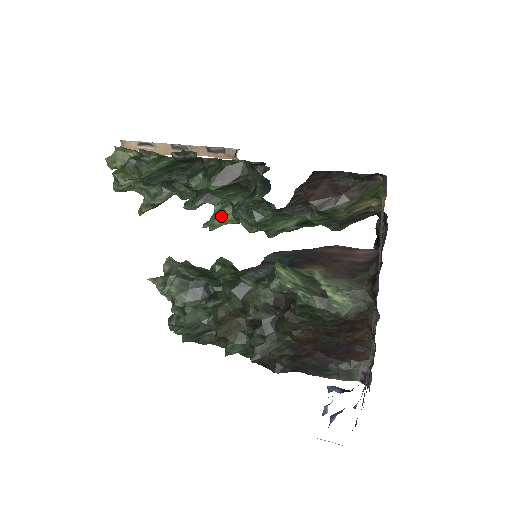
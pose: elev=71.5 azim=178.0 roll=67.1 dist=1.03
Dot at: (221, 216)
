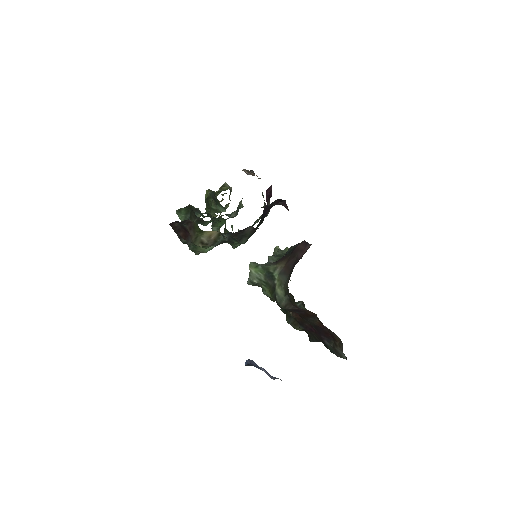
Dot at: (238, 229)
